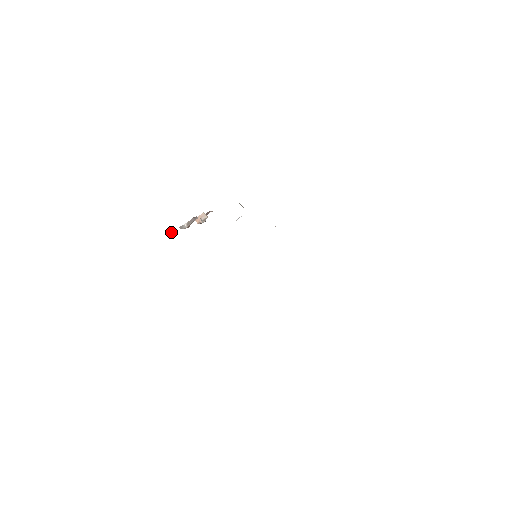
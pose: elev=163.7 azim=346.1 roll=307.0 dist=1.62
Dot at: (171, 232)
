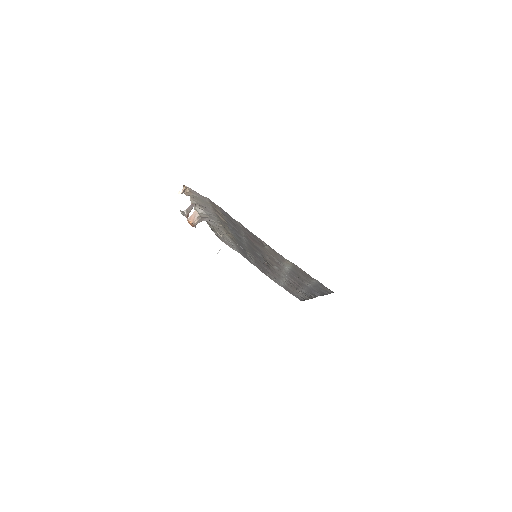
Dot at: (181, 192)
